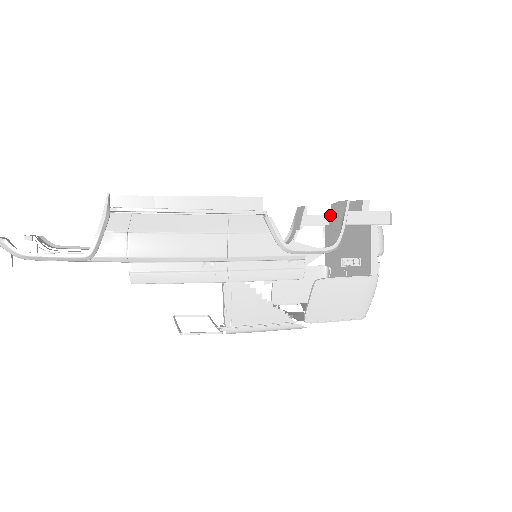
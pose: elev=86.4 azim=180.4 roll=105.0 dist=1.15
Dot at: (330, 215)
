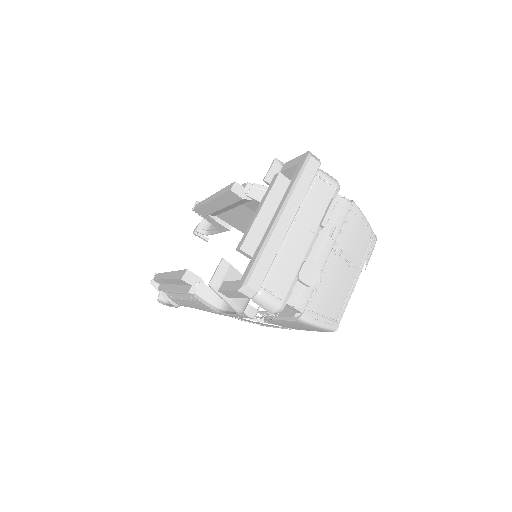
Dot at: (298, 166)
